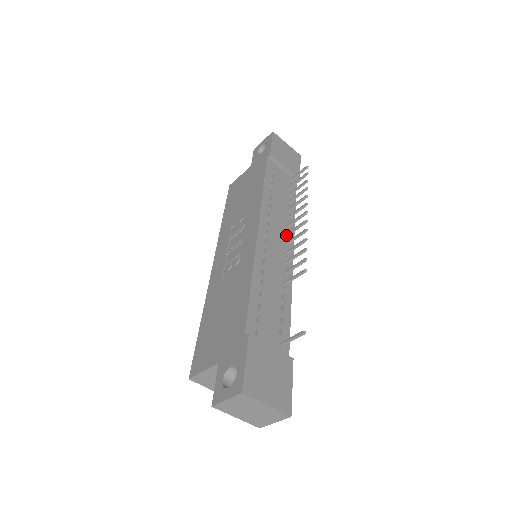
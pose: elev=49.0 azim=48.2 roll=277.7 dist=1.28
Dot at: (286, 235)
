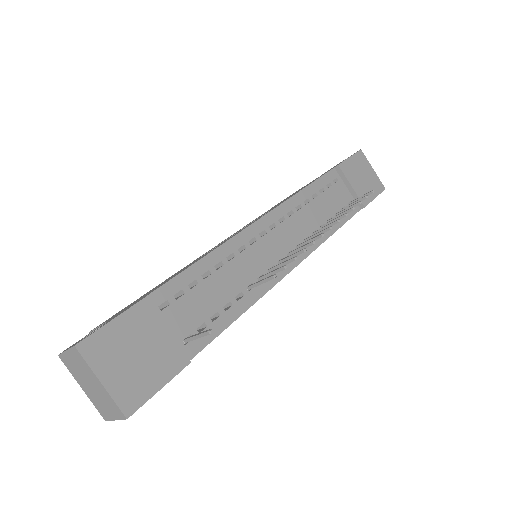
Dot at: (298, 246)
